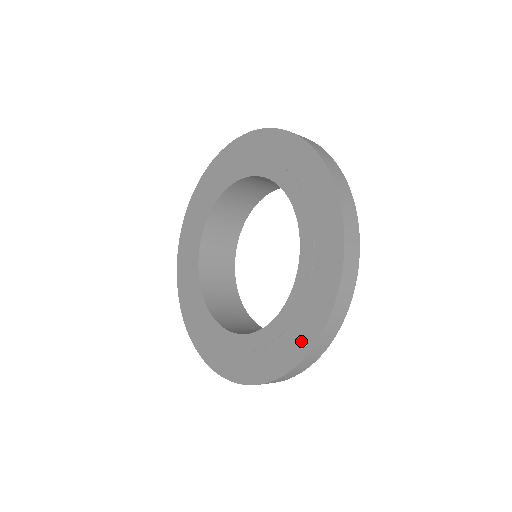
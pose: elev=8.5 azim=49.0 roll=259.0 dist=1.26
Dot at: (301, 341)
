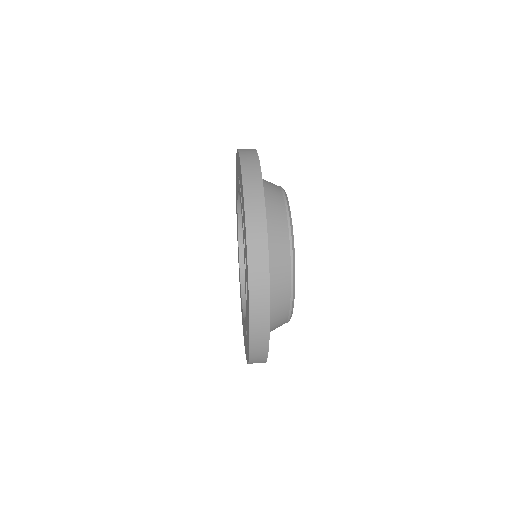
Dot at: (244, 341)
